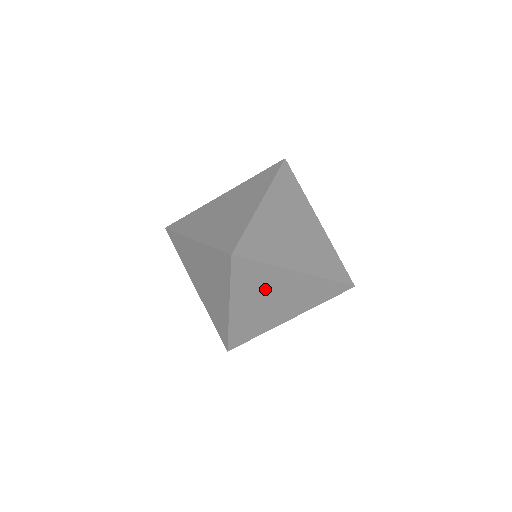
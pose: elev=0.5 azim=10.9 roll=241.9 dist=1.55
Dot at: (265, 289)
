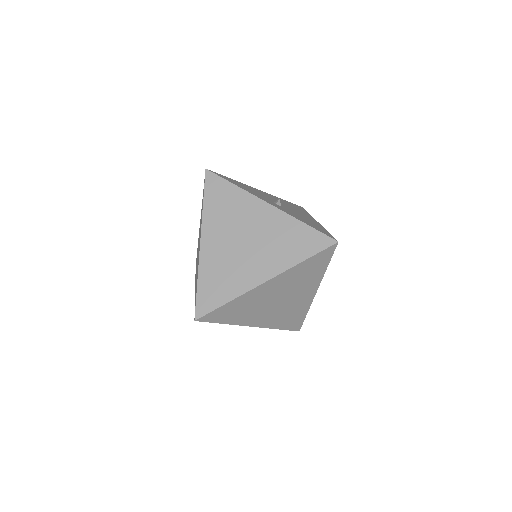
Dot at: occluded
